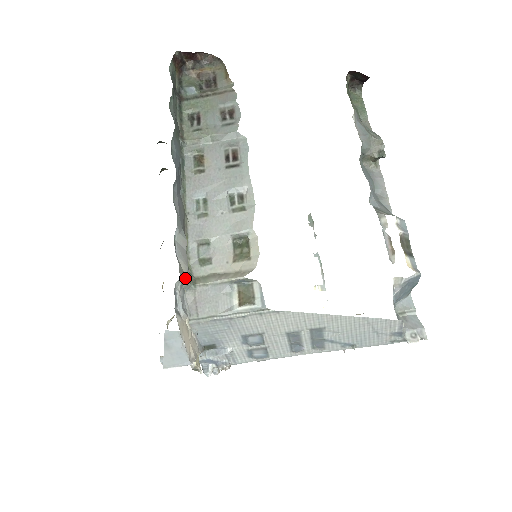
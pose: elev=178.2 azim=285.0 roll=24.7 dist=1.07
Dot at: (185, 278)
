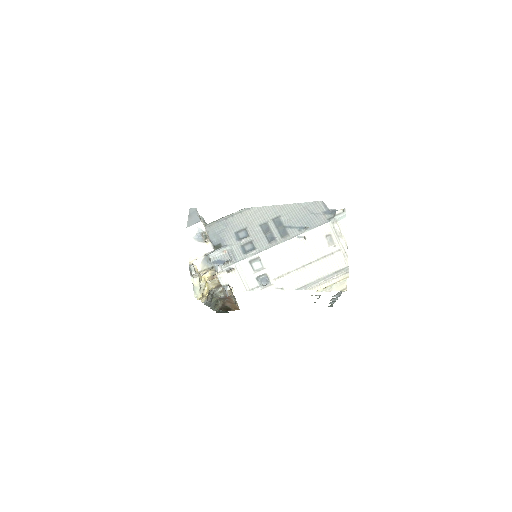
Dot at: (206, 224)
